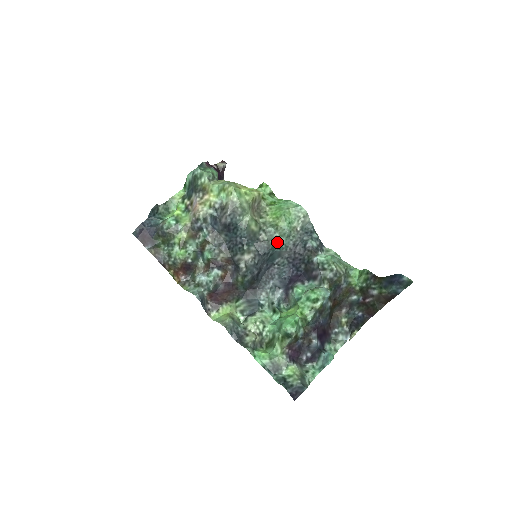
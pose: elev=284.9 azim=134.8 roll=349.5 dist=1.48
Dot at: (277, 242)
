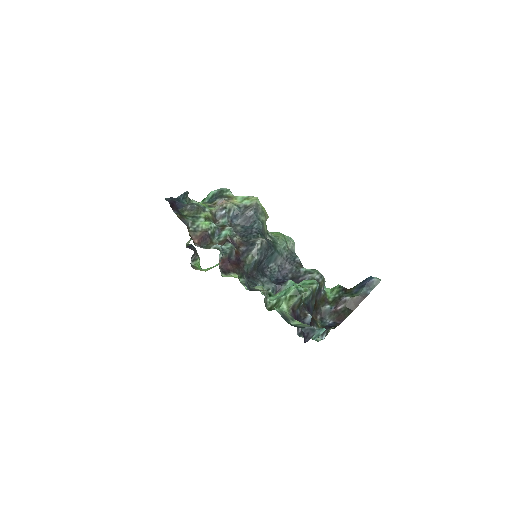
Dot at: (277, 247)
